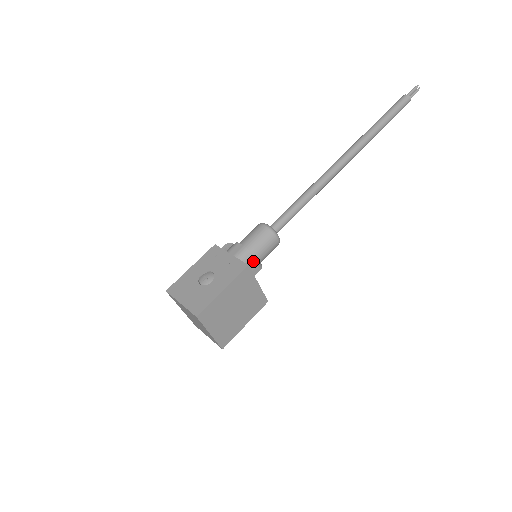
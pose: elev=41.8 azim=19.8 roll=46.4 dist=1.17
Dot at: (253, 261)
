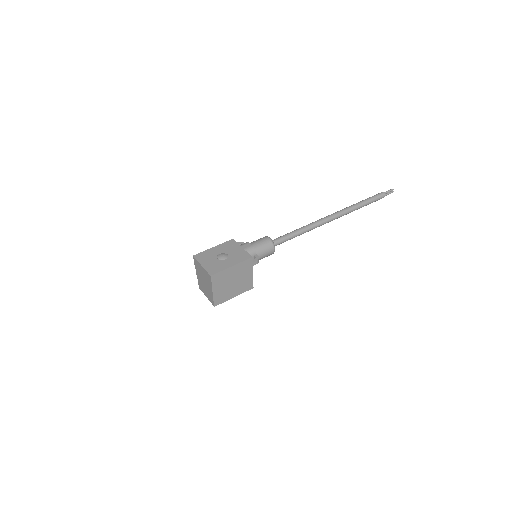
Dot at: (255, 257)
